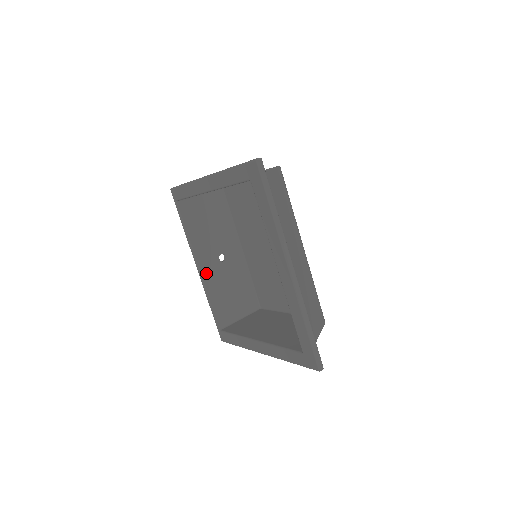
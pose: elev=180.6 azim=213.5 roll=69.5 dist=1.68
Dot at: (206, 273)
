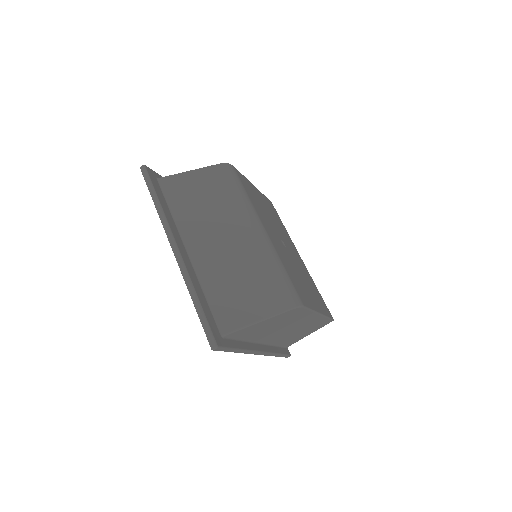
Dot at: occluded
